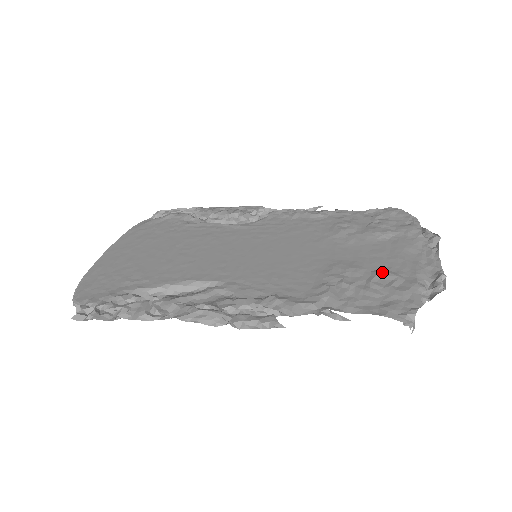
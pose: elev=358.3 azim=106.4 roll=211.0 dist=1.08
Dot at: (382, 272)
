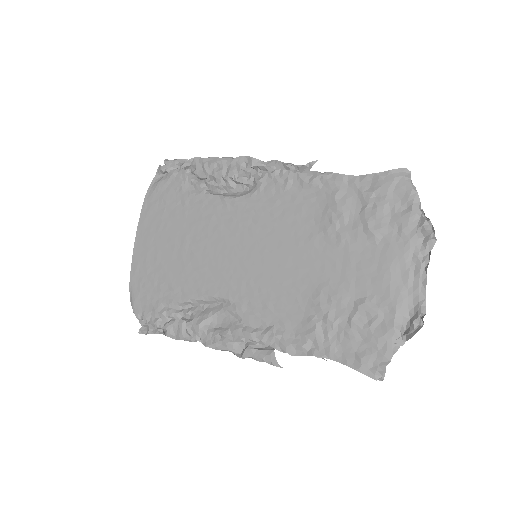
Dot at: (364, 306)
